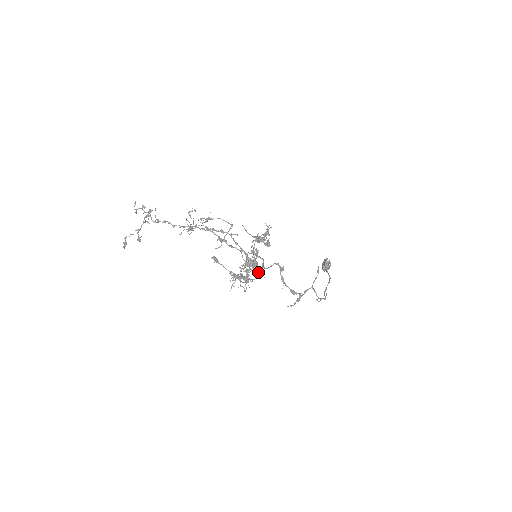
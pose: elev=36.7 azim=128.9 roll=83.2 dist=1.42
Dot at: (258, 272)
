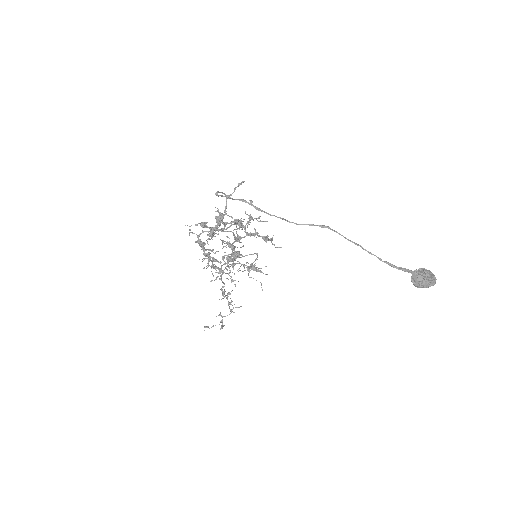
Dot at: (209, 231)
